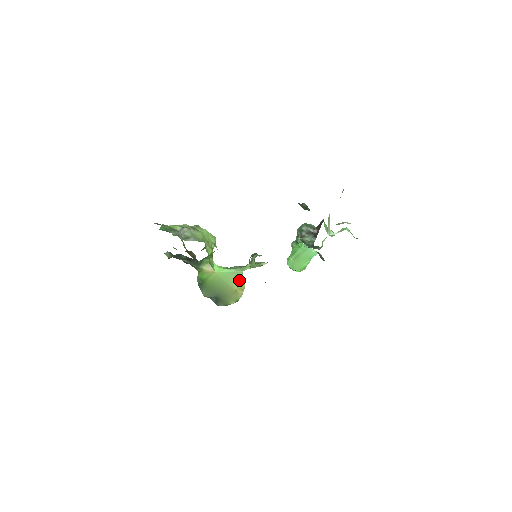
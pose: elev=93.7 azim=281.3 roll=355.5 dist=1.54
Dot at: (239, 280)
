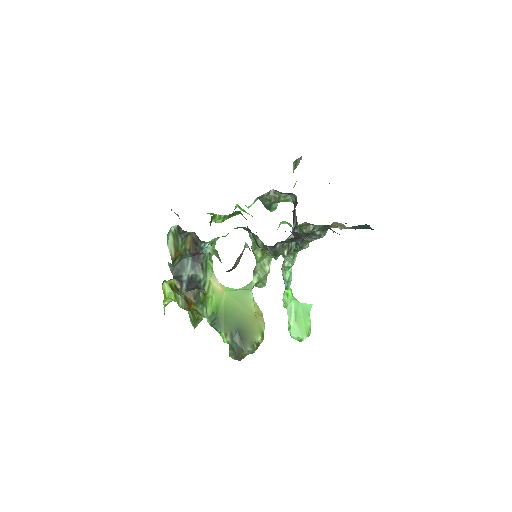
Dot at: (252, 301)
